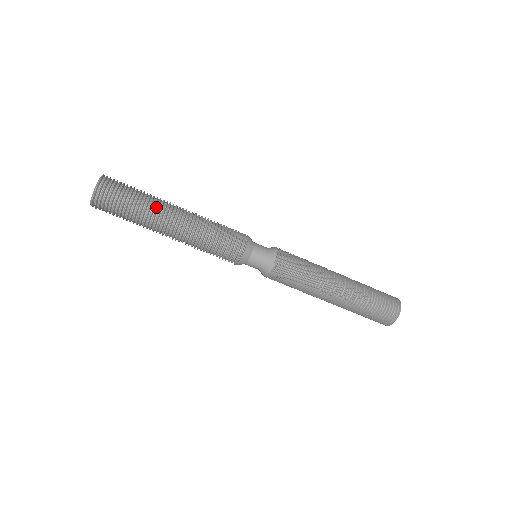
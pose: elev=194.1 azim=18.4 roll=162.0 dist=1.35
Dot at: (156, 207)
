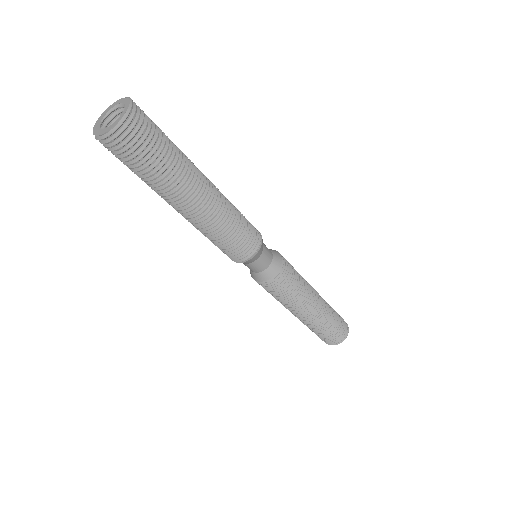
Dot at: (188, 172)
